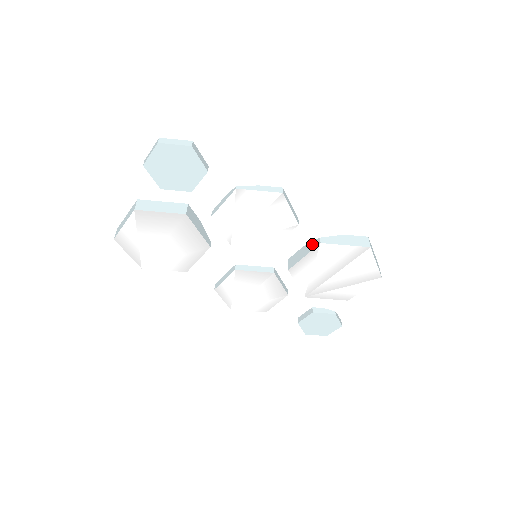
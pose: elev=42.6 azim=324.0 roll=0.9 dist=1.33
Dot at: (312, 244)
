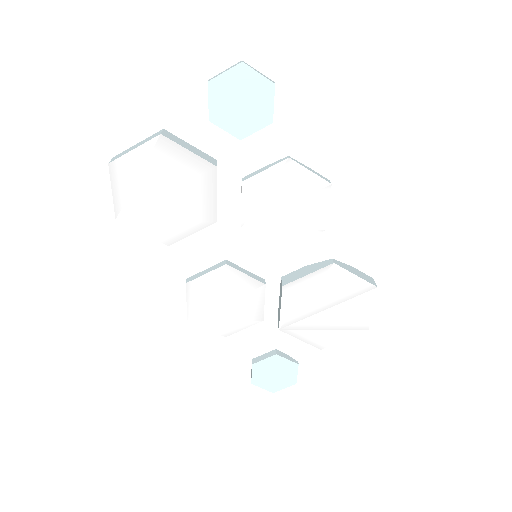
Dot at: (321, 263)
